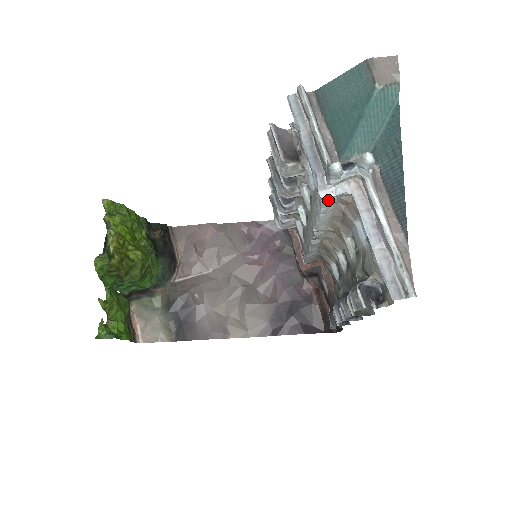
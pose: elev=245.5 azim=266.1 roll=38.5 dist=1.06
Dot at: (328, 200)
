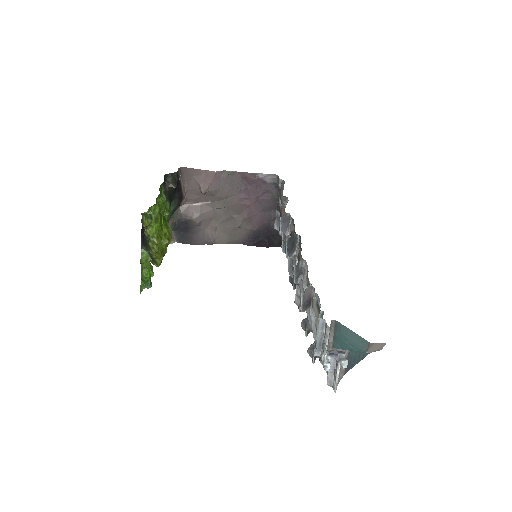
Dot at: occluded
